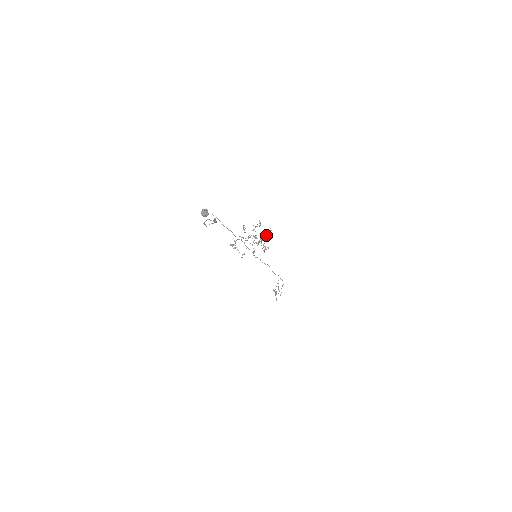
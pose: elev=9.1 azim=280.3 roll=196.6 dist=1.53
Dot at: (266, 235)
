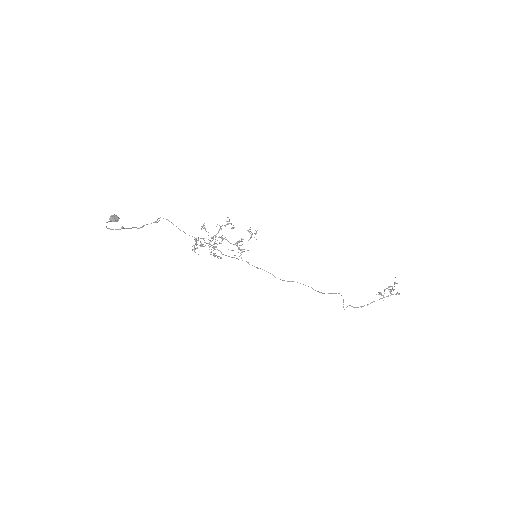
Dot at: (252, 233)
